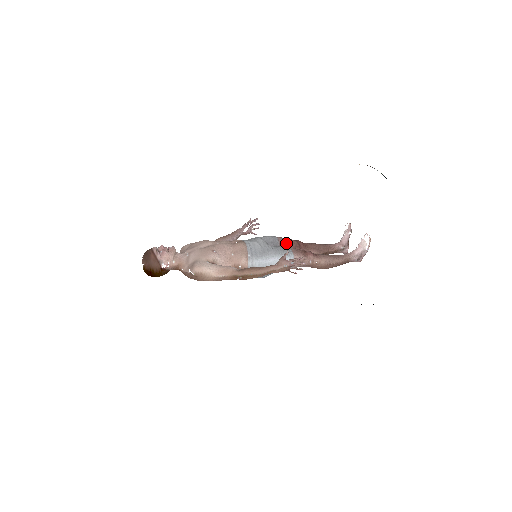
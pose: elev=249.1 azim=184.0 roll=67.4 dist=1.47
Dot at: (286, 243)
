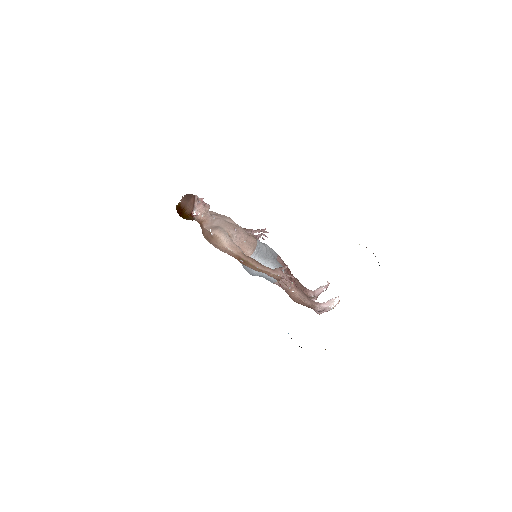
Dot at: (281, 263)
